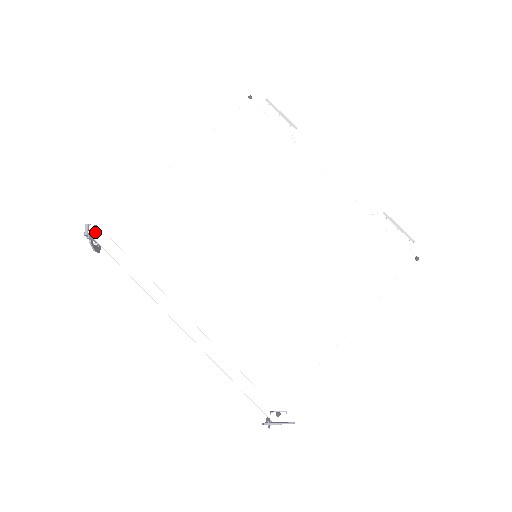
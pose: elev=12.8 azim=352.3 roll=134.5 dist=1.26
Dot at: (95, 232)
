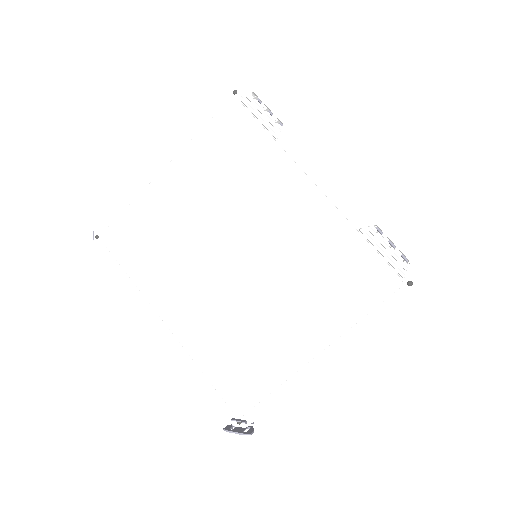
Dot at: (97, 241)
